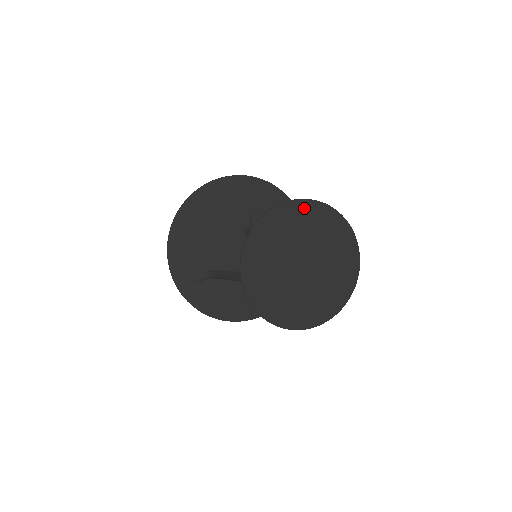
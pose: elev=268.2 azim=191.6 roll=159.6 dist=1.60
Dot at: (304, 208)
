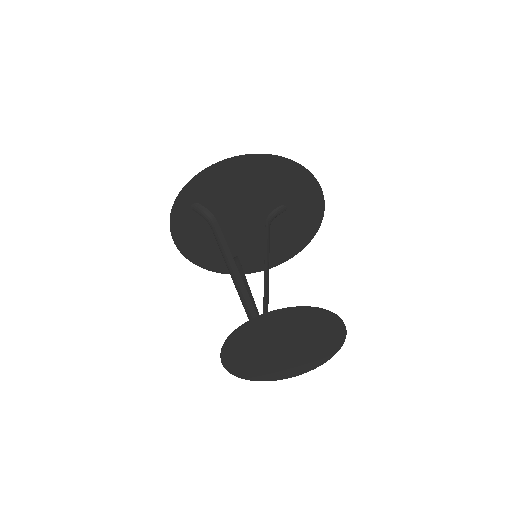
Dot at: (333, 324)
